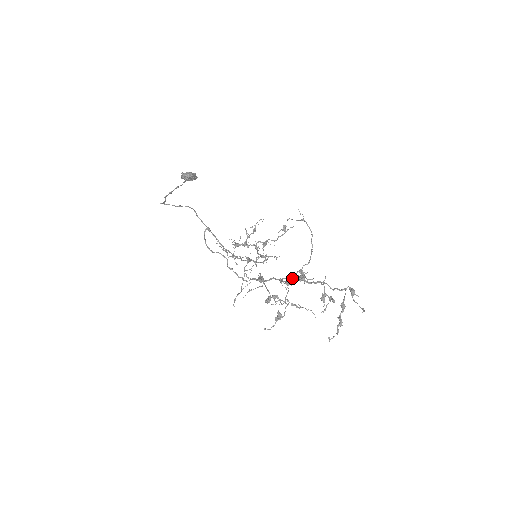
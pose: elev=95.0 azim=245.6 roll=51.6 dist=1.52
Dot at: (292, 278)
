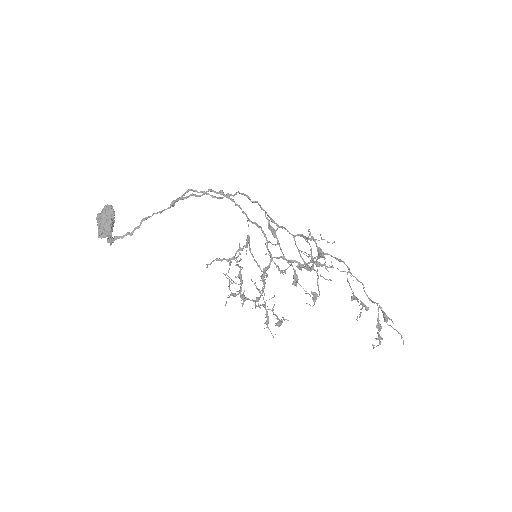
Dot at: (310, 269)
